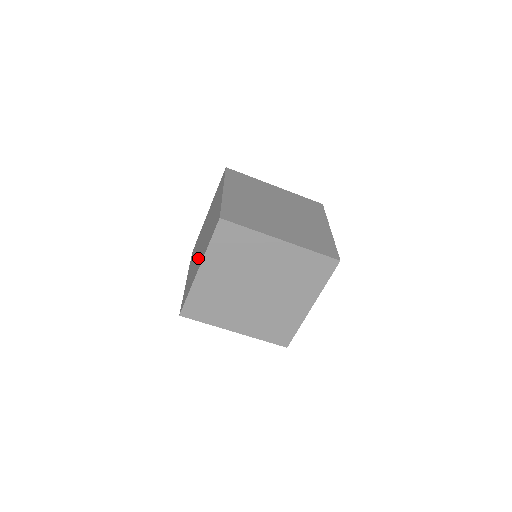
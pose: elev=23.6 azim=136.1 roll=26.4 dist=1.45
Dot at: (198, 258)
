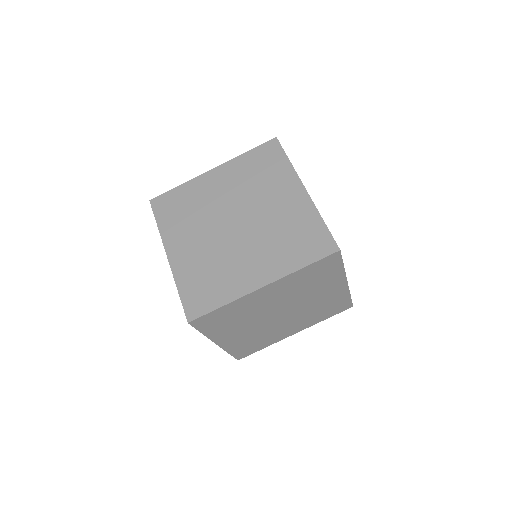
Dot at: (238, 255)
